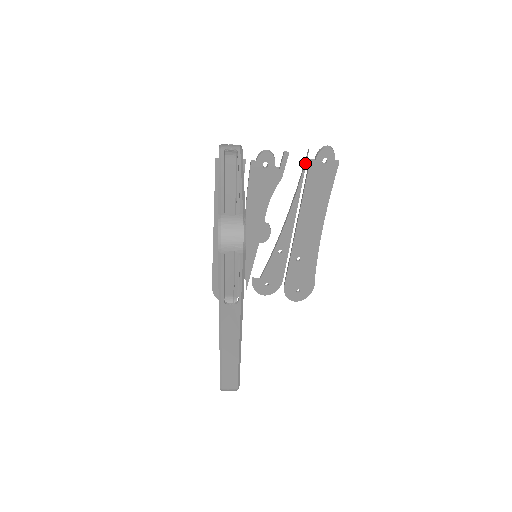
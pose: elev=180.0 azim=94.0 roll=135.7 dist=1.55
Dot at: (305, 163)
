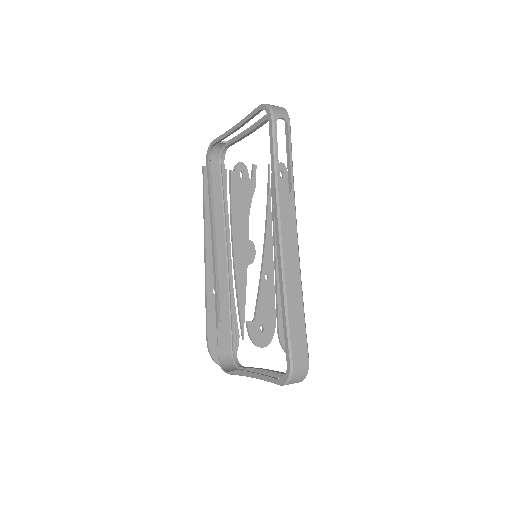
Dot at: (269, 175)
